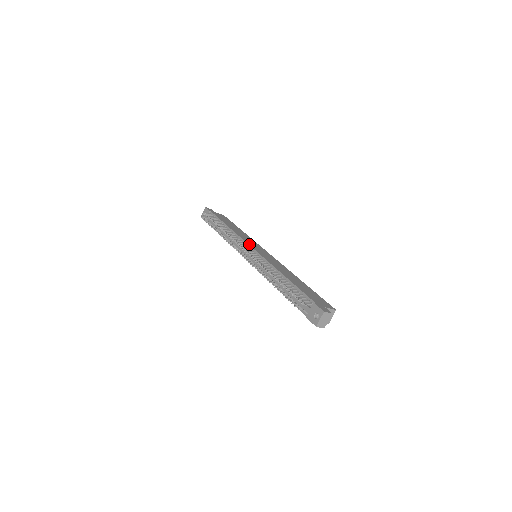
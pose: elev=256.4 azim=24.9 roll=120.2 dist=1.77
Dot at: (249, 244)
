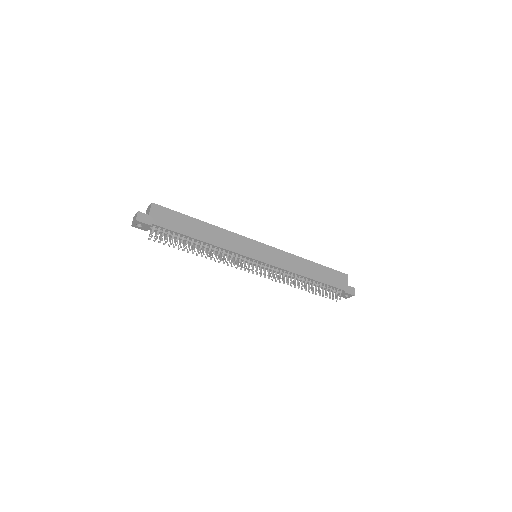
Dot at: (250, 257)
